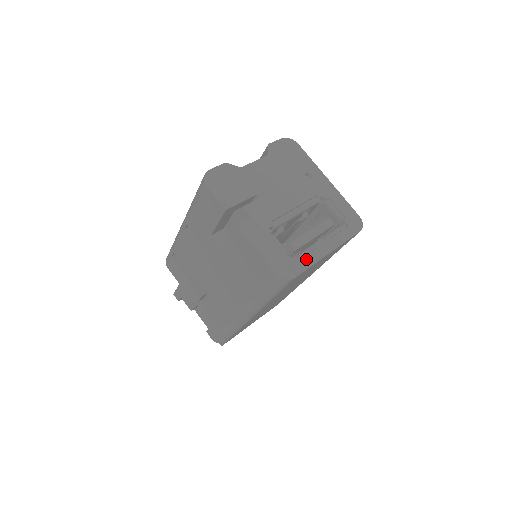
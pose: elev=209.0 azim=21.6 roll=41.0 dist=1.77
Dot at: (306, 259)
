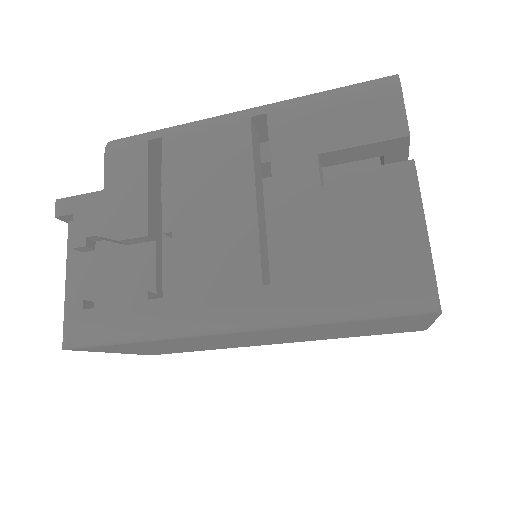
Dot at: occluded
